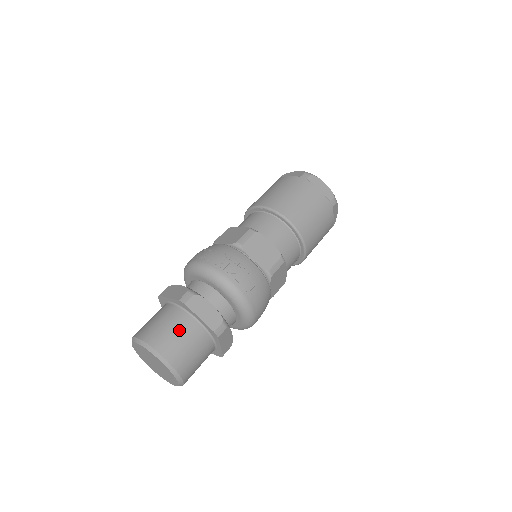
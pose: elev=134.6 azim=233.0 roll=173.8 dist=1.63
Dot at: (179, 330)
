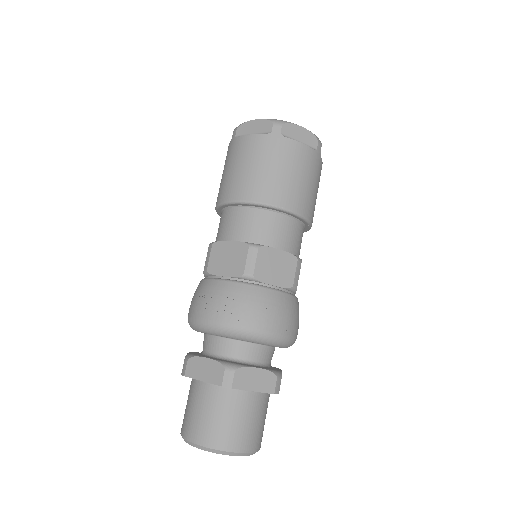
Dot at: (237, 414)
